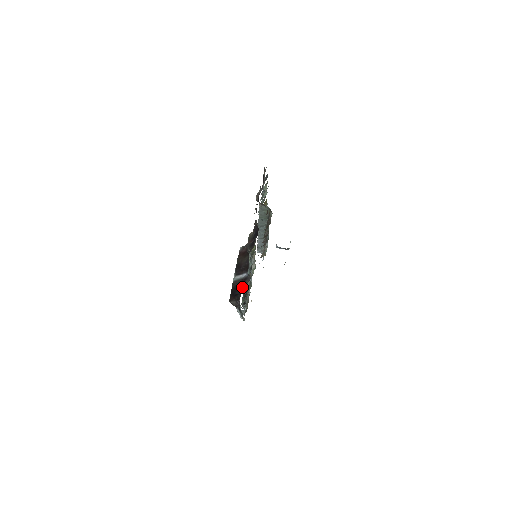
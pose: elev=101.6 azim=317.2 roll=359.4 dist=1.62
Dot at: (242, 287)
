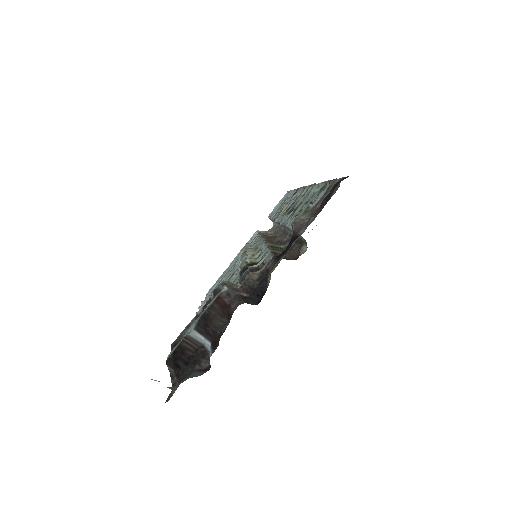
Dot at: (192, 365)
